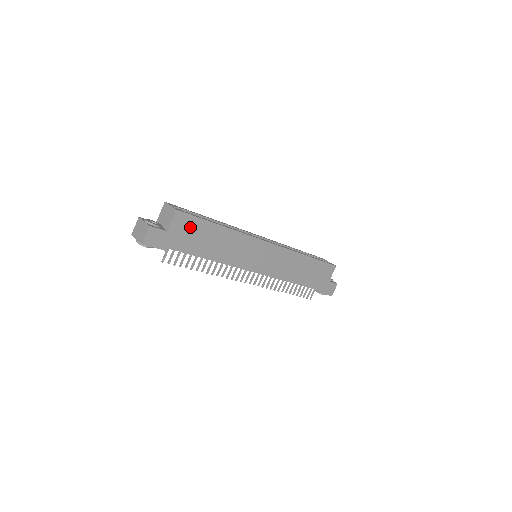
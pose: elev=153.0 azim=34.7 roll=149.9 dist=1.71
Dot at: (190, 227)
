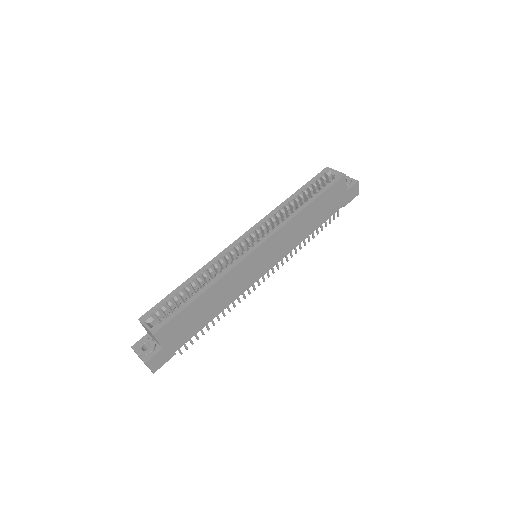
Dot at: (177, 326)
